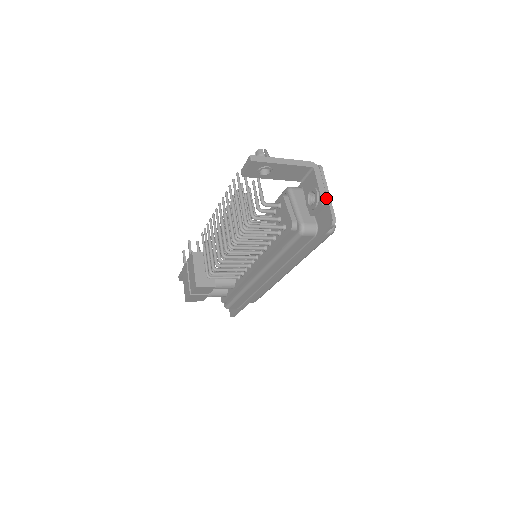
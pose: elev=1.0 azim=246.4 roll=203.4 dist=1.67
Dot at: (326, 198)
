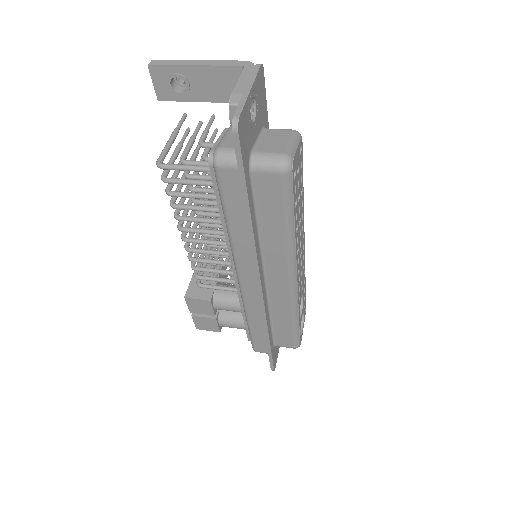
Dot at: (241, 96)
